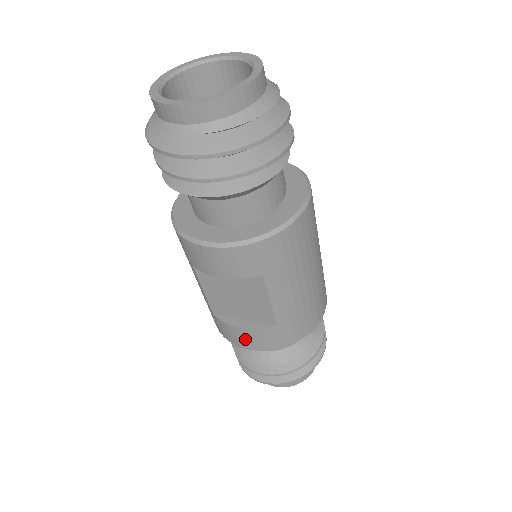
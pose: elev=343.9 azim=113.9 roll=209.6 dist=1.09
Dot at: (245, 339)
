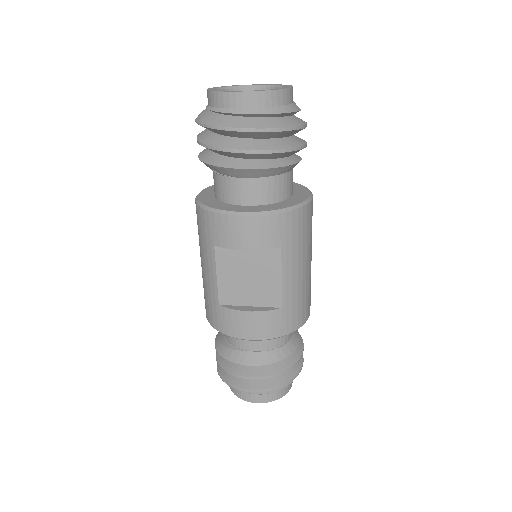
Dot at: (250, 326)
